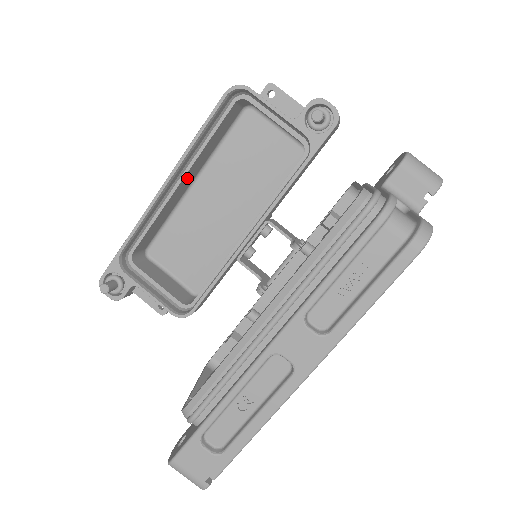
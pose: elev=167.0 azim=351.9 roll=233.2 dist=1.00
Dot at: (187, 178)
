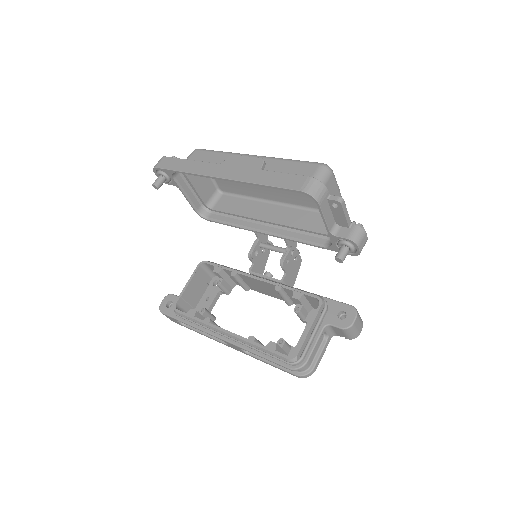
Dot at: occluded
